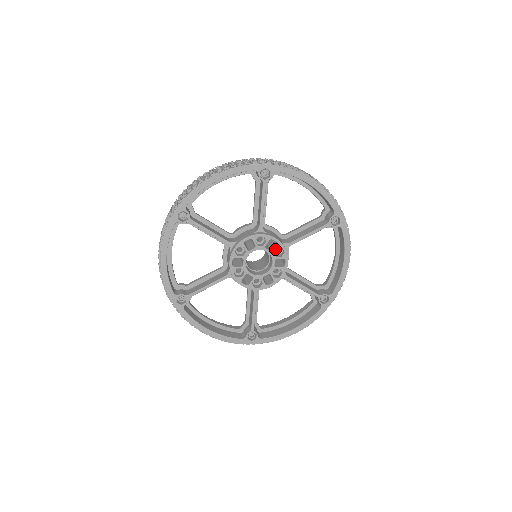
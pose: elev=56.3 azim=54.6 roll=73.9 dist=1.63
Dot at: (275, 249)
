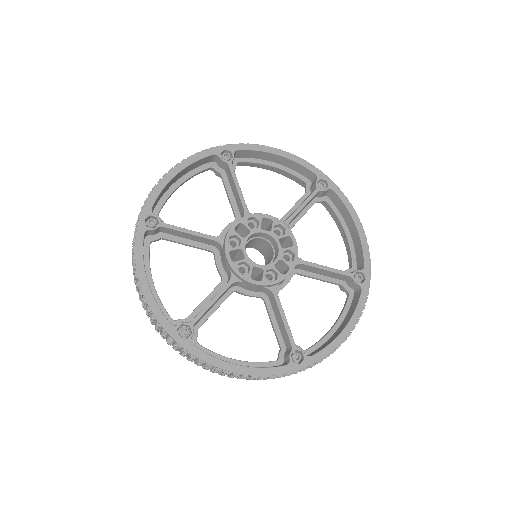
Dot at: (273, 227)
